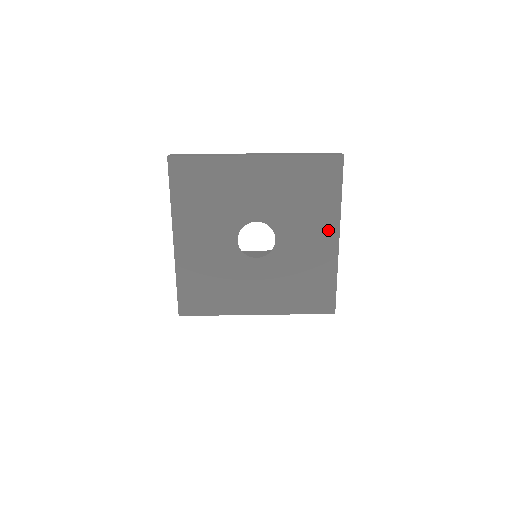
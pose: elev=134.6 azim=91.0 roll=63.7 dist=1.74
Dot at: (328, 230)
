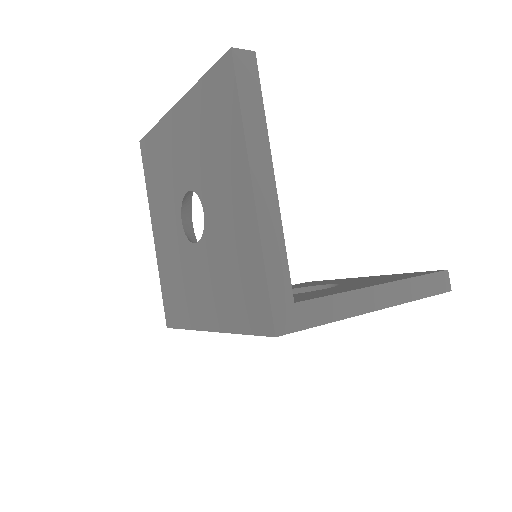
Dot at: (240, 180)
